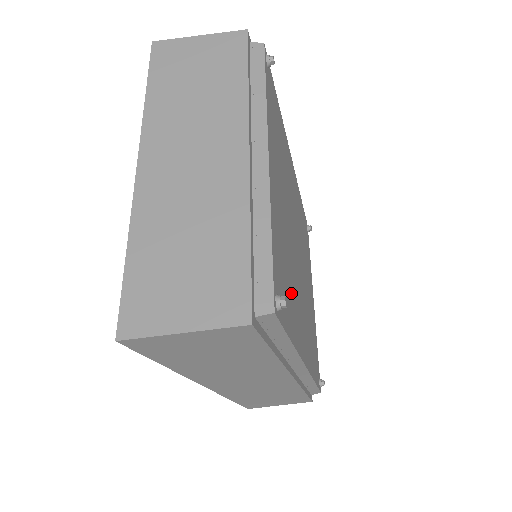
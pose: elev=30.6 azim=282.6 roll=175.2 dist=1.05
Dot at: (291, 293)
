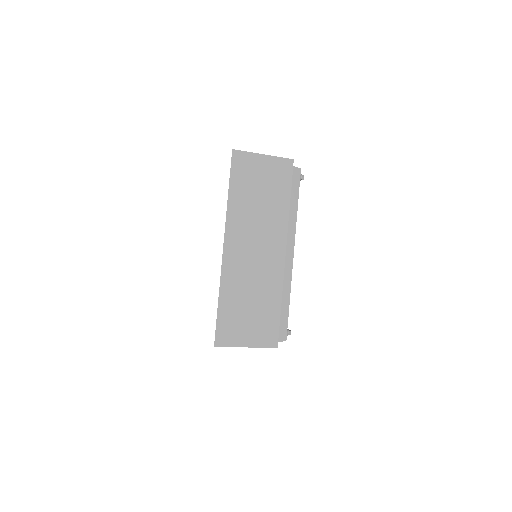
Dot at: occluded
